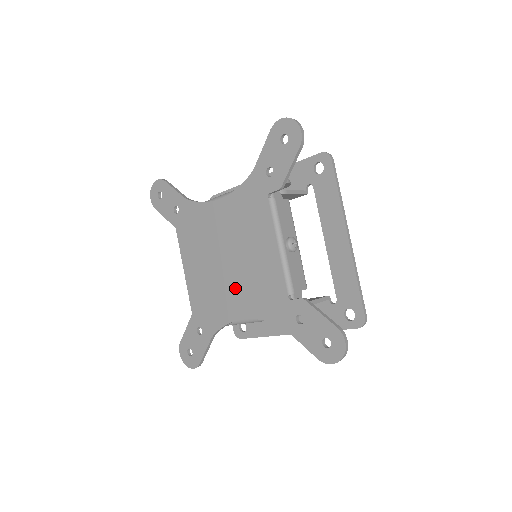
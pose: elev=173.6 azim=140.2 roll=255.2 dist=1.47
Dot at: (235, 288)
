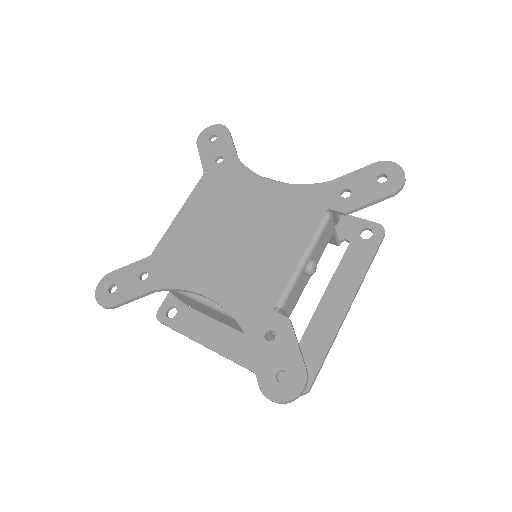
Dot at: (222, 263)
